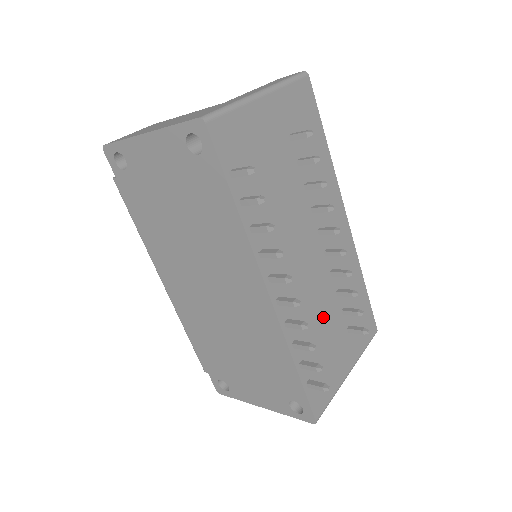
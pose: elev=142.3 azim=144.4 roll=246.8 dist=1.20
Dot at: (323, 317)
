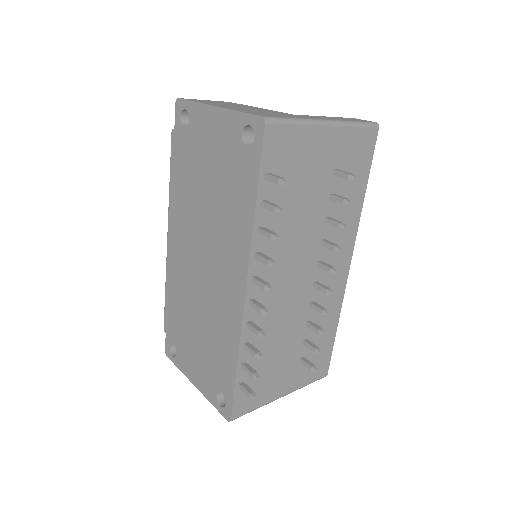
Dot at: (284, 337)
